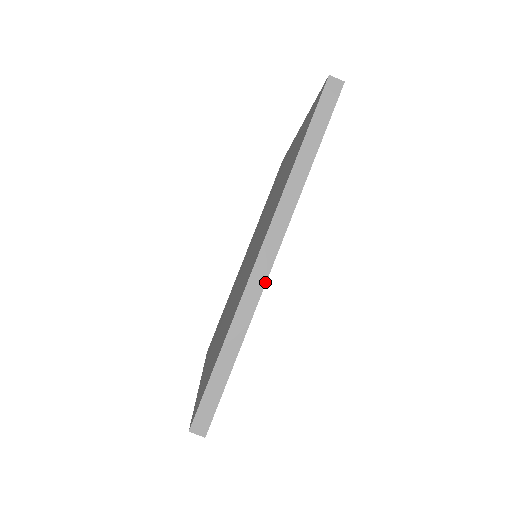
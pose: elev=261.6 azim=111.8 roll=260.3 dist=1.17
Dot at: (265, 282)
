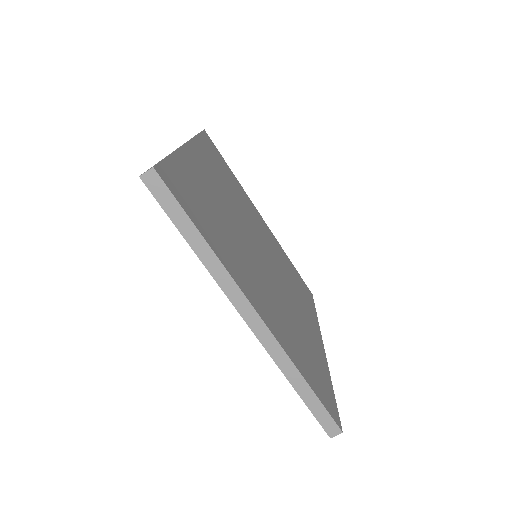
Dot at: (271, 334)
